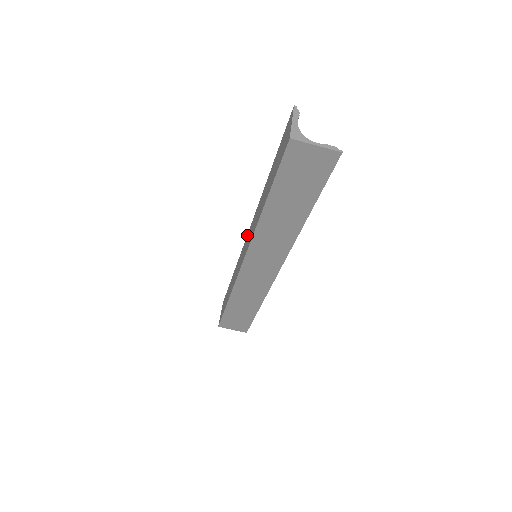
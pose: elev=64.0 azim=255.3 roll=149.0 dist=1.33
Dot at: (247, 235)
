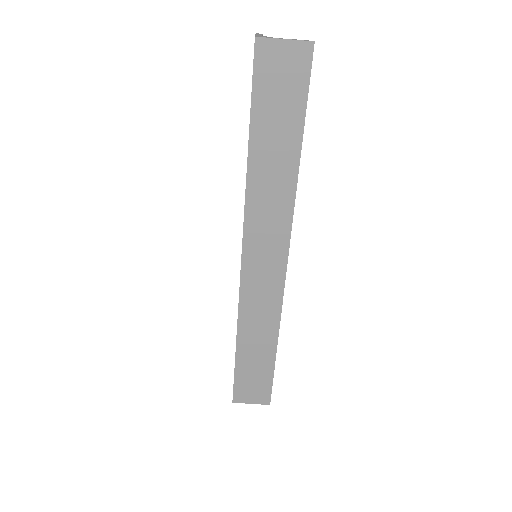
Dot at: occluded
